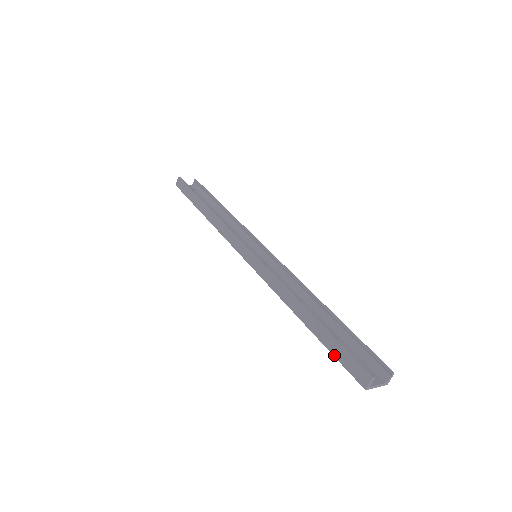
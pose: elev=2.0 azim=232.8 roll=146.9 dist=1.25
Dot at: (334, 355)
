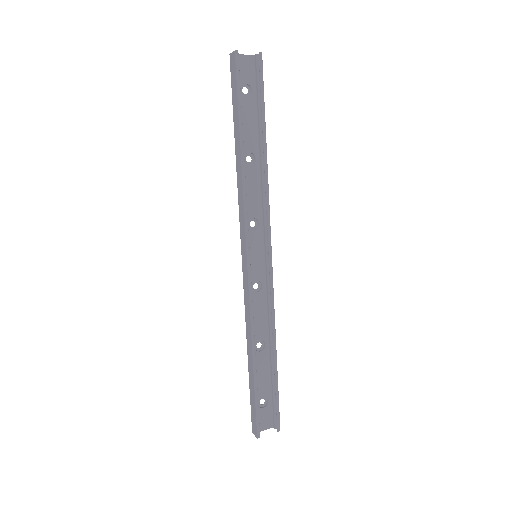
Dot at: (250, 400)
